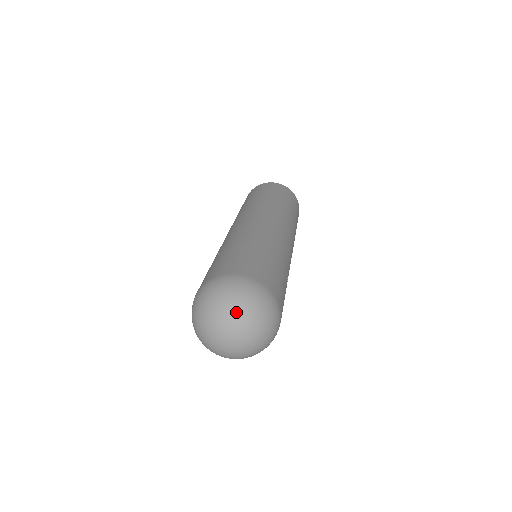
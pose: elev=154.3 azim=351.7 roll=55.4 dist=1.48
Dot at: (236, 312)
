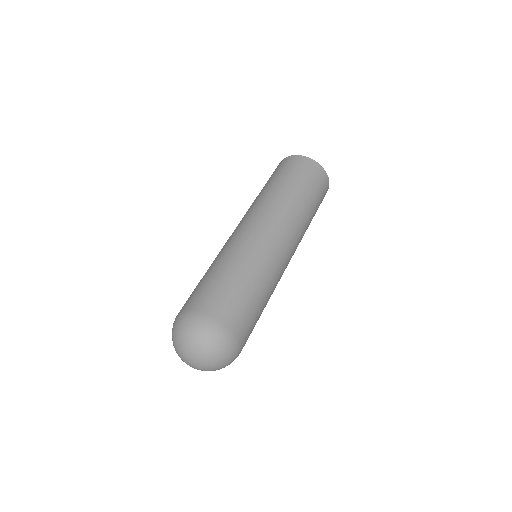
Dot at: (208, 359)
